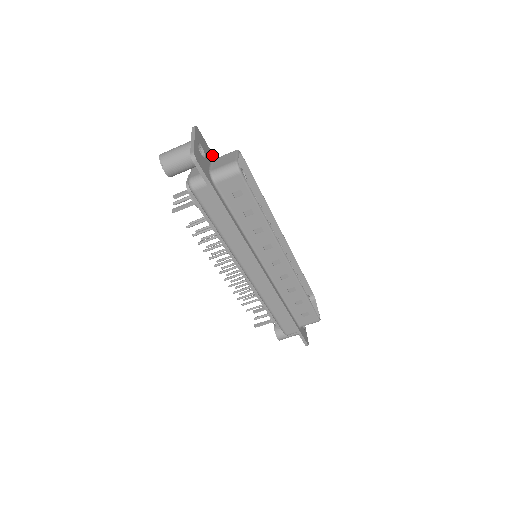
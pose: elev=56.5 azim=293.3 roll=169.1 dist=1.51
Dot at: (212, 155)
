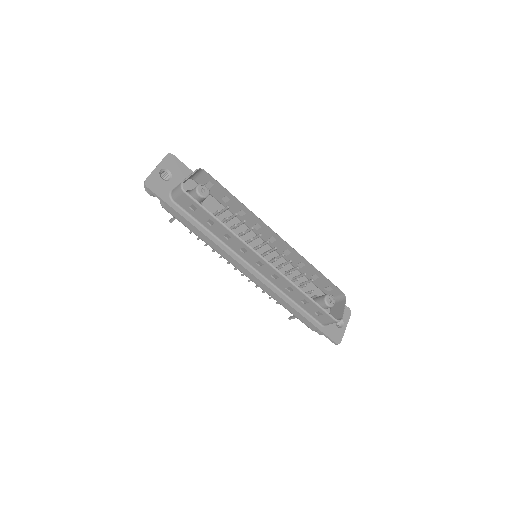
Dot at: occluded
